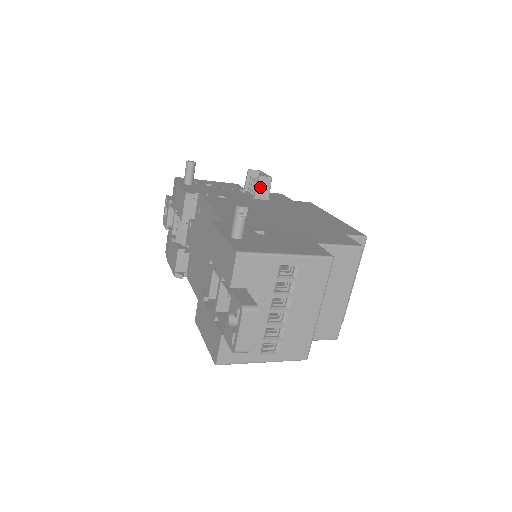
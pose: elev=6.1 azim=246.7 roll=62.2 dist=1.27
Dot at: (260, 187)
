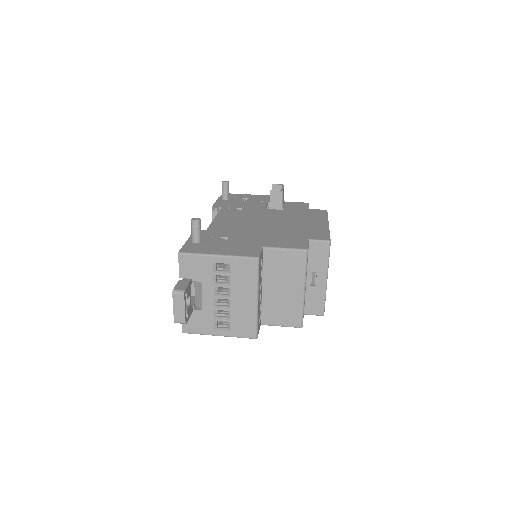
Dot at: (273, 199)
